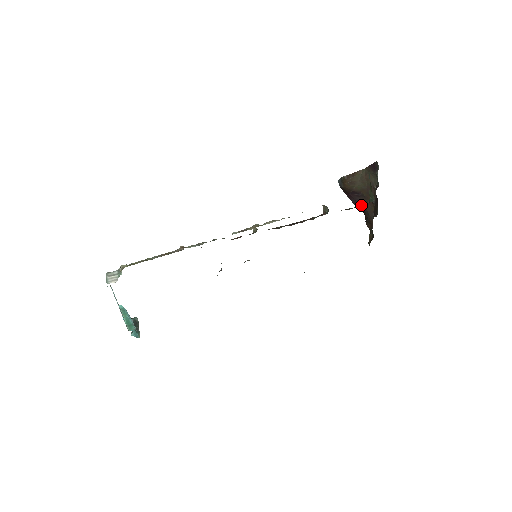
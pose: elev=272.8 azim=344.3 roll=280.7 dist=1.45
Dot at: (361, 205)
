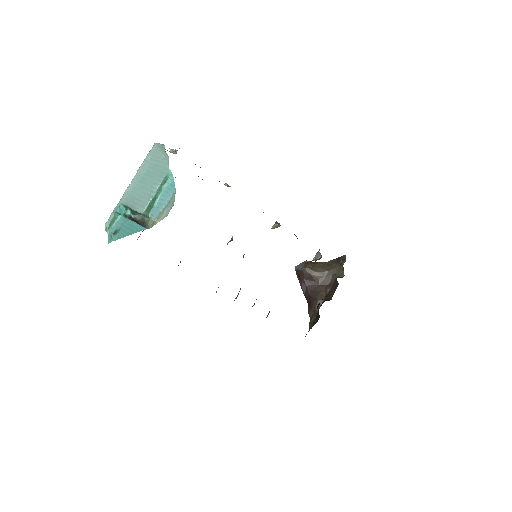
Dot at: occluded
